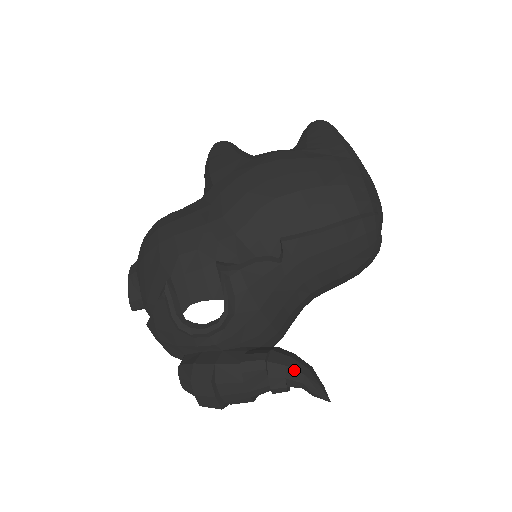
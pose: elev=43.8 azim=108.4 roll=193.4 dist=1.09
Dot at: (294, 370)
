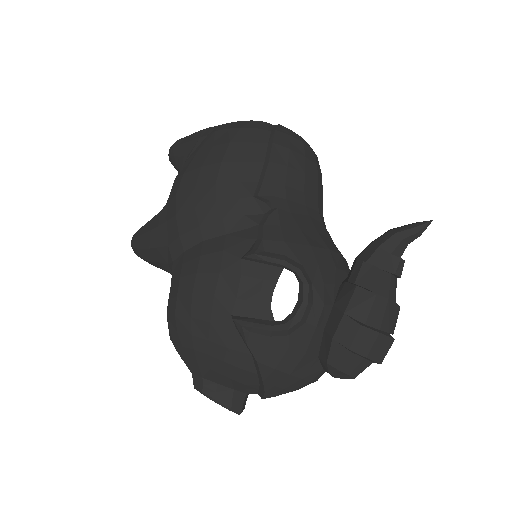
Dot at: (386, 241)
